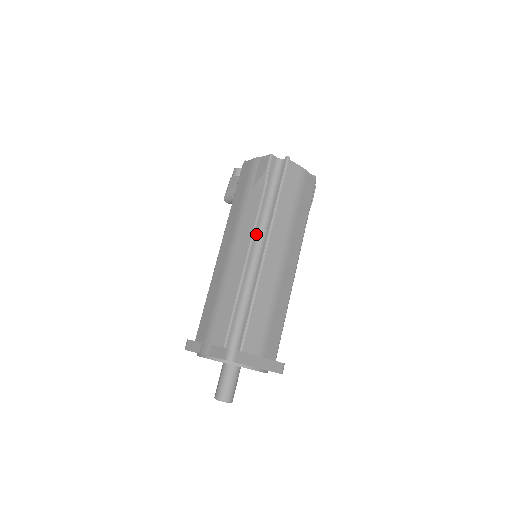
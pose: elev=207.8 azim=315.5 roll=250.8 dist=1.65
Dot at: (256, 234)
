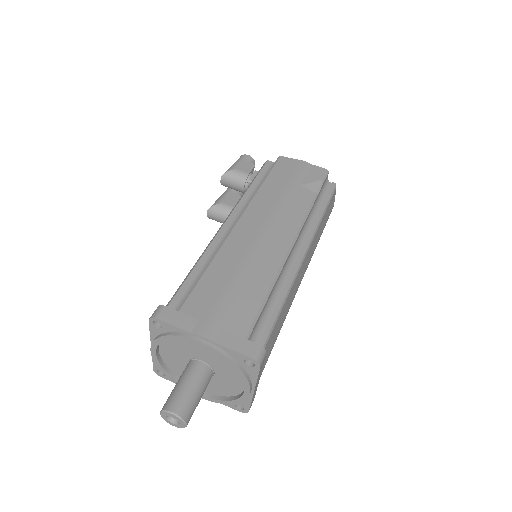
Dot at: (300, 232)
